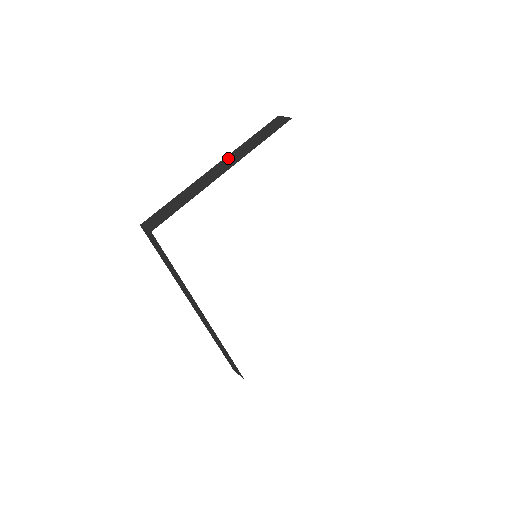
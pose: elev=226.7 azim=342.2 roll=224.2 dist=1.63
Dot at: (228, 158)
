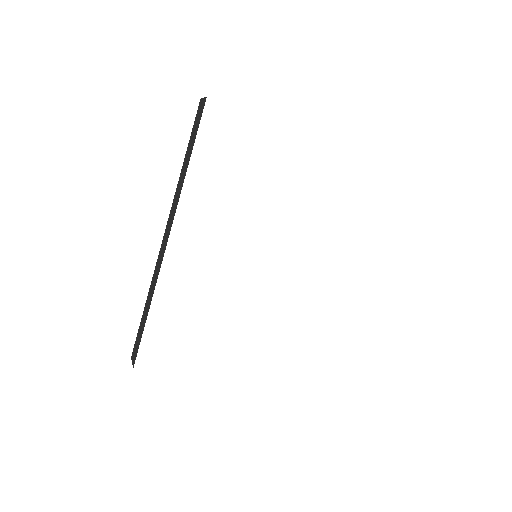
Dot at: occluded
